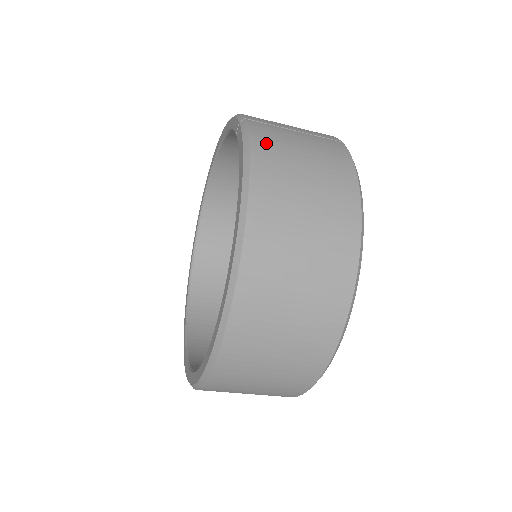
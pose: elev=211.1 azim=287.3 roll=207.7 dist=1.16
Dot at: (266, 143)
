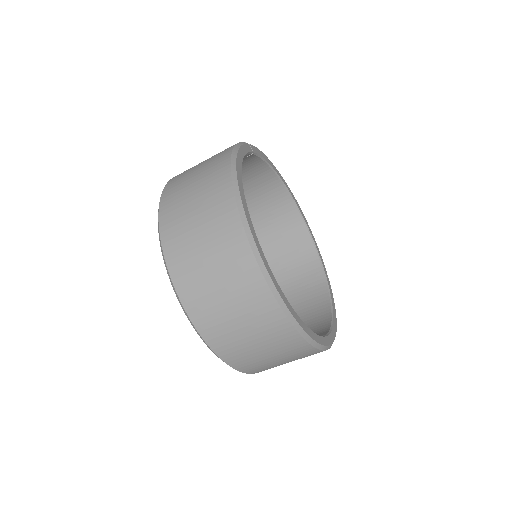
Dot at: (180, 174)
